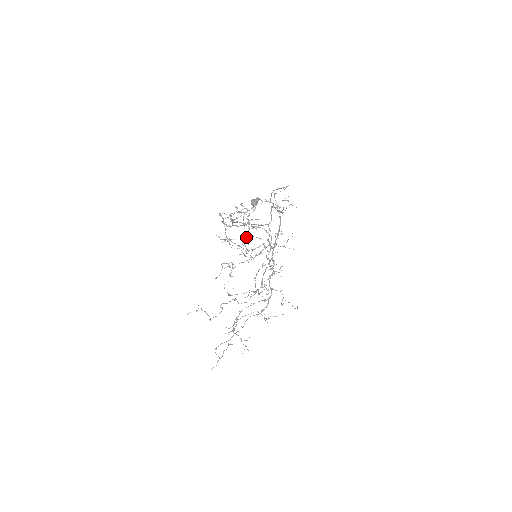
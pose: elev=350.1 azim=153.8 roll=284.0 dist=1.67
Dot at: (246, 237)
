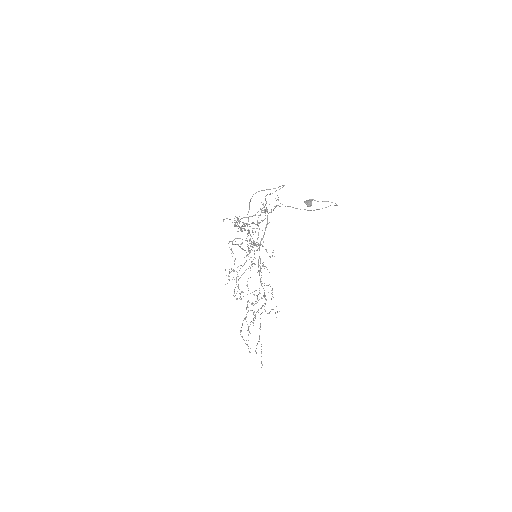
Dot at: occluded
